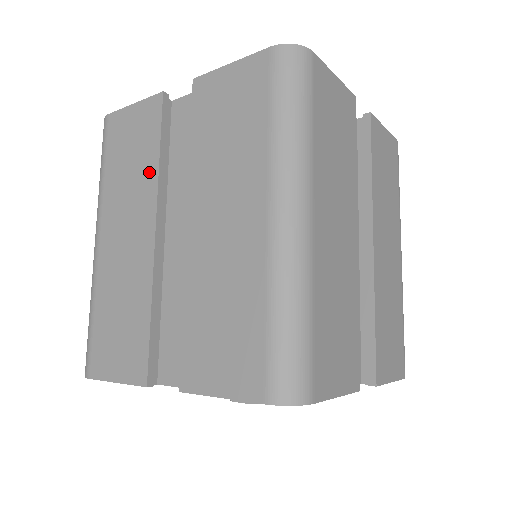
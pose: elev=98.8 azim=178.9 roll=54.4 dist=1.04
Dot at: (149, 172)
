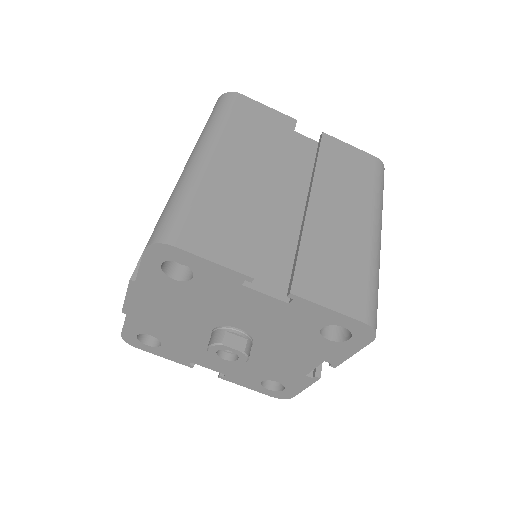
Dot at: (278, 151)
